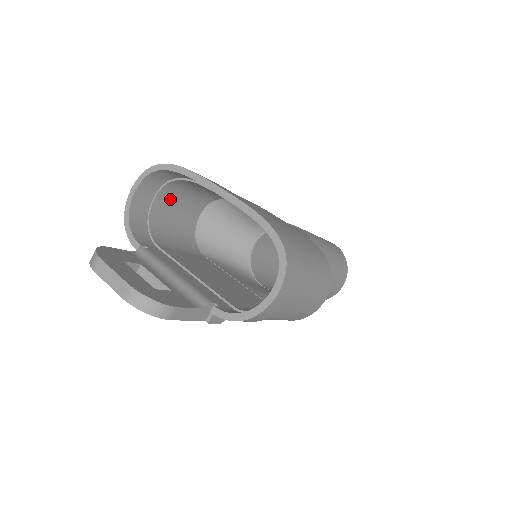
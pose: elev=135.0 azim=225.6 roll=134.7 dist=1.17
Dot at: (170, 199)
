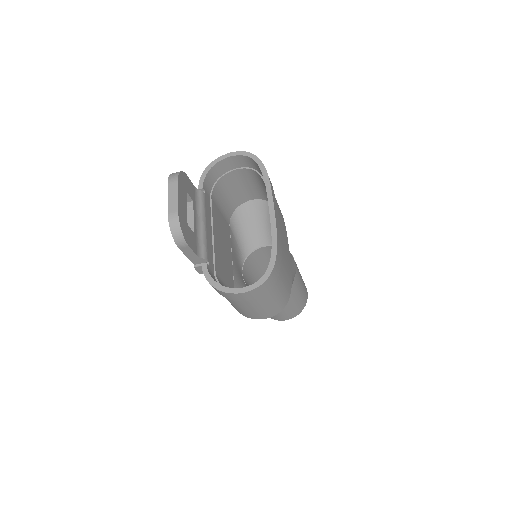
Dot at: (245, 177)
